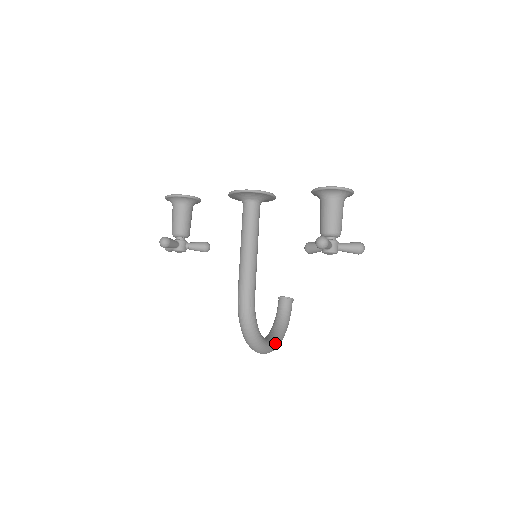
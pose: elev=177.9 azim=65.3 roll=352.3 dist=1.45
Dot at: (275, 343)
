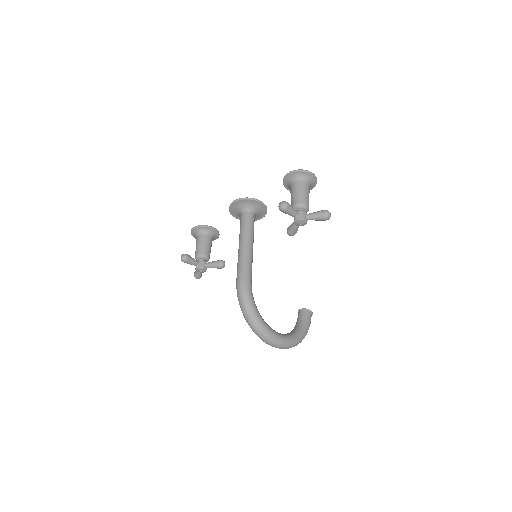
Dot at: (285, 338)
